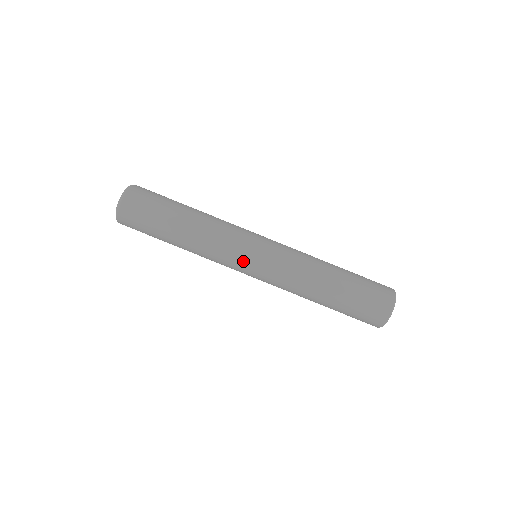
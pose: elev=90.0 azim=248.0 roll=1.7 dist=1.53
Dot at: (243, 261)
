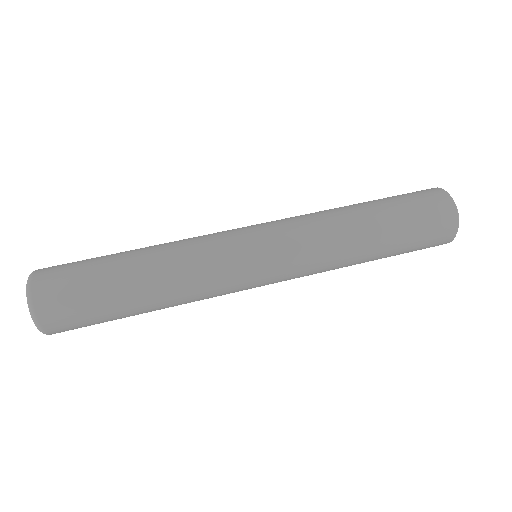
Dot at: (247, 259)
